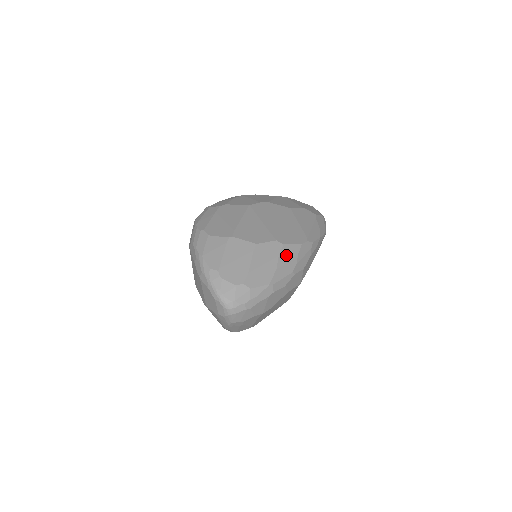
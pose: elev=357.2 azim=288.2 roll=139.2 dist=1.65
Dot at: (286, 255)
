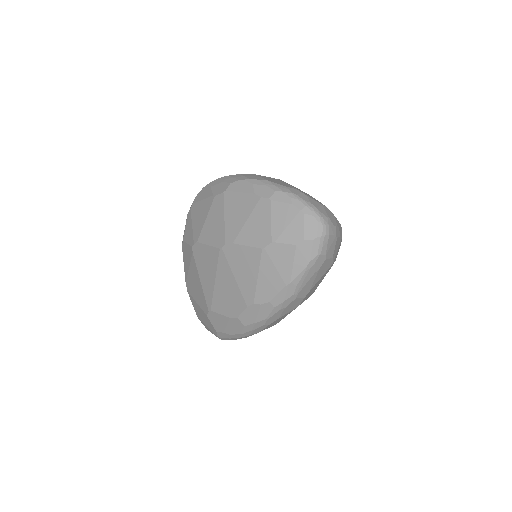
Dot at: occluded
